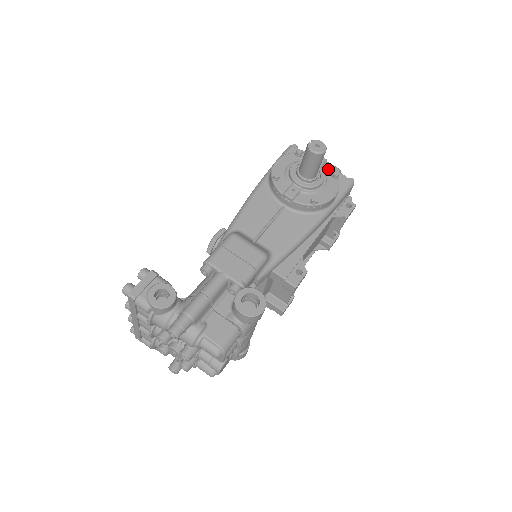
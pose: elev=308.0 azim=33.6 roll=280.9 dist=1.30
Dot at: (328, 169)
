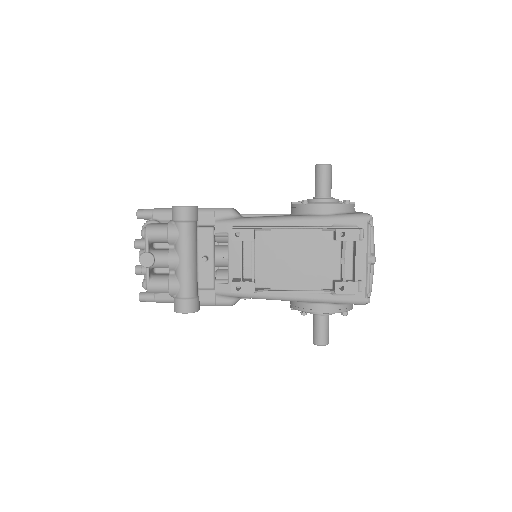
Dot at: occluded
